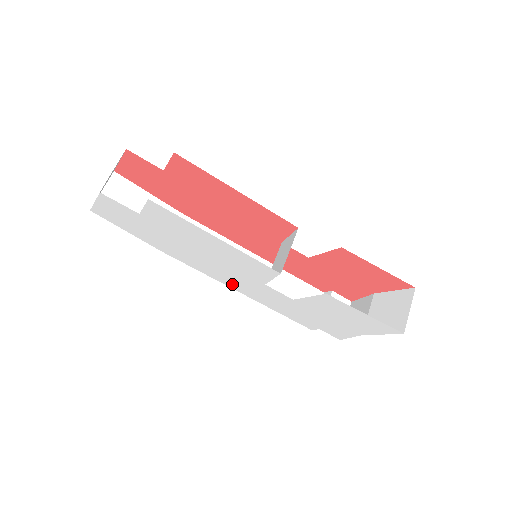
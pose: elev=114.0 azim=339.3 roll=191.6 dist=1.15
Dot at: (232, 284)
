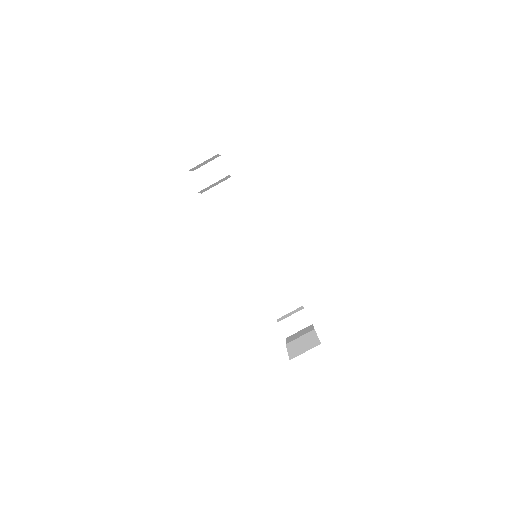
Dot at: occluded
